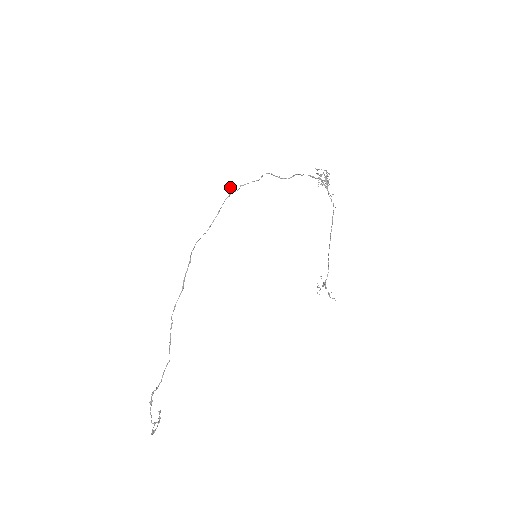
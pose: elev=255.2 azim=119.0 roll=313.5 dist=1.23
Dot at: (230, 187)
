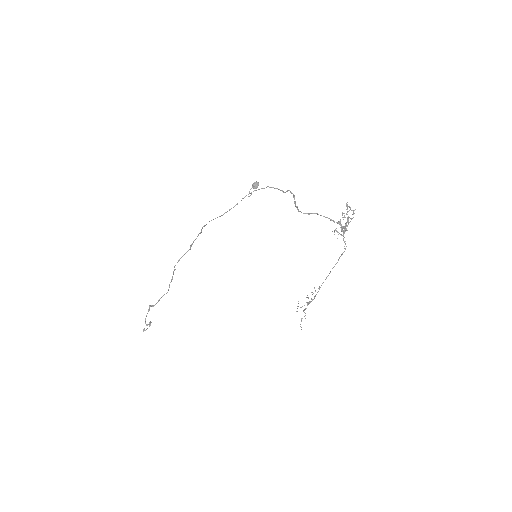
Dot at: (254, 188)
